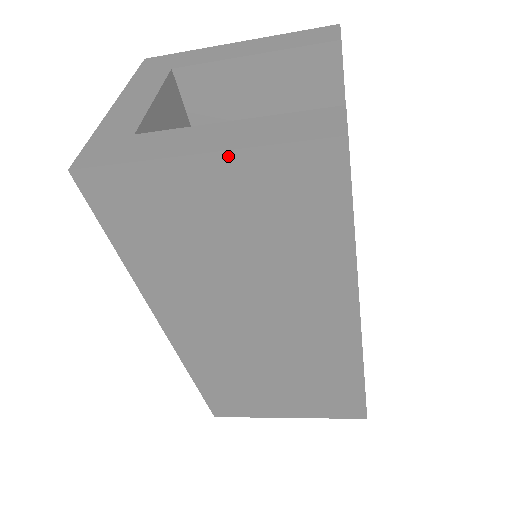
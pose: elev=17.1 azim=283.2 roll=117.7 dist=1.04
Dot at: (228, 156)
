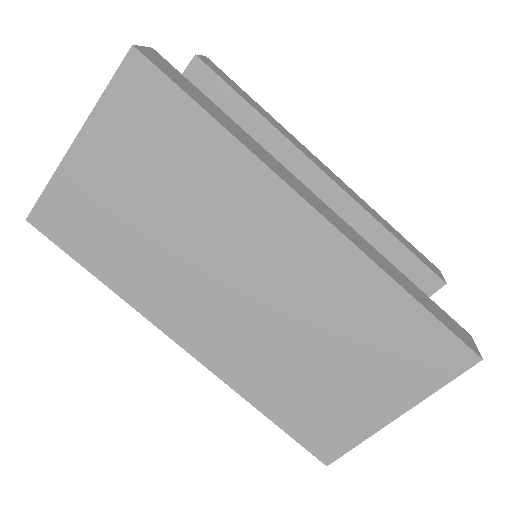
Dot at: (88, 127)
